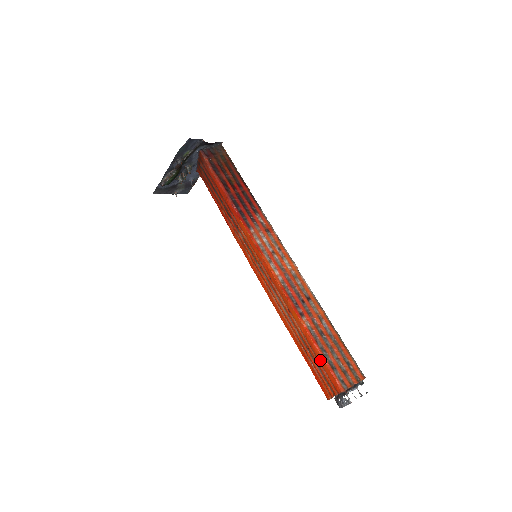
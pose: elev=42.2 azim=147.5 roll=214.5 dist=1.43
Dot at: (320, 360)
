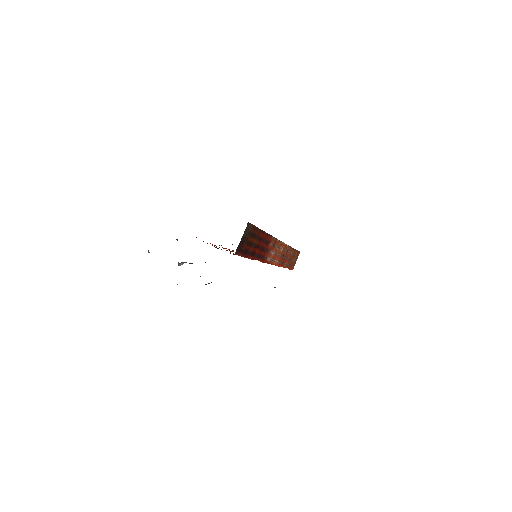
Dot at: occluded
